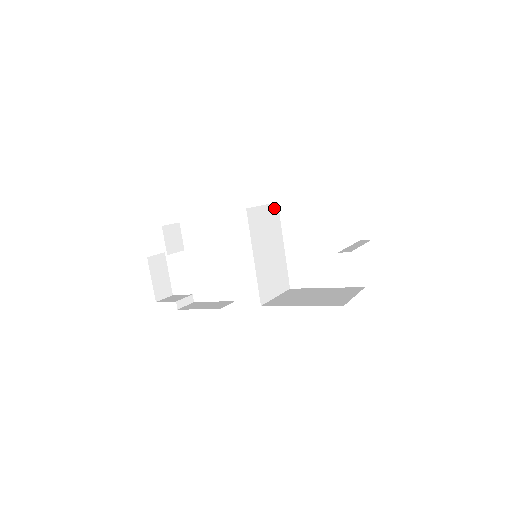
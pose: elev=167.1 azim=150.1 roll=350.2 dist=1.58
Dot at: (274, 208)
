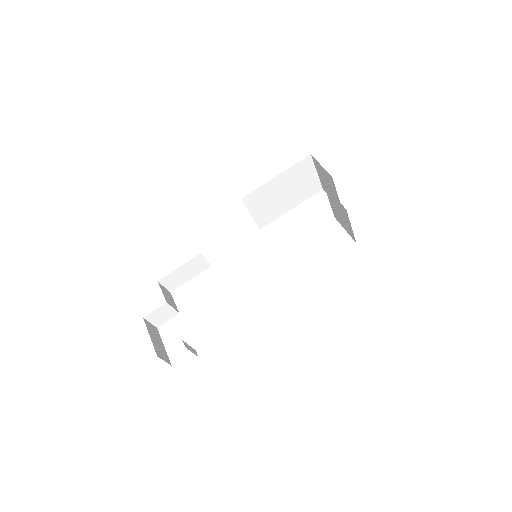
Dot at: occluded
